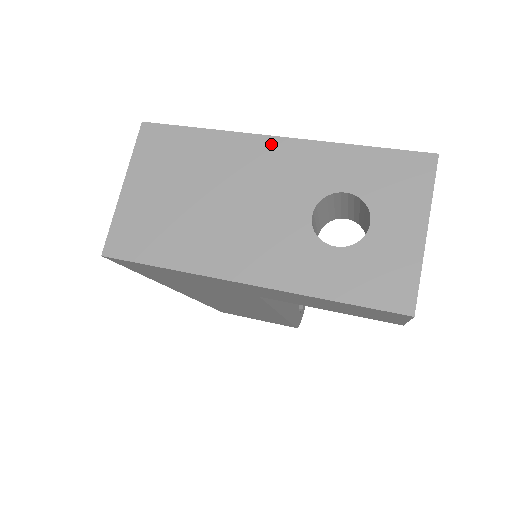
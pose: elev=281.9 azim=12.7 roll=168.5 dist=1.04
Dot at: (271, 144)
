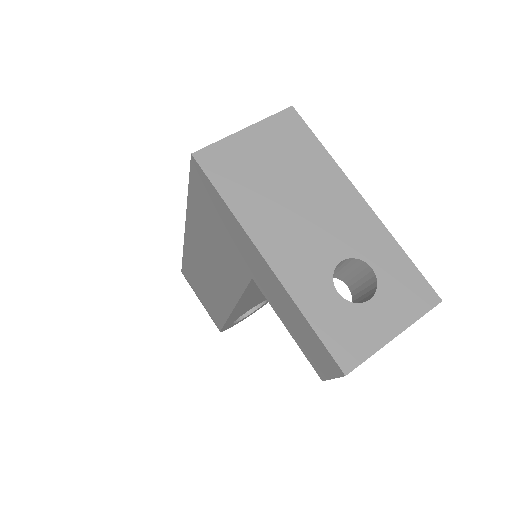
Dot at: (356, 198)
